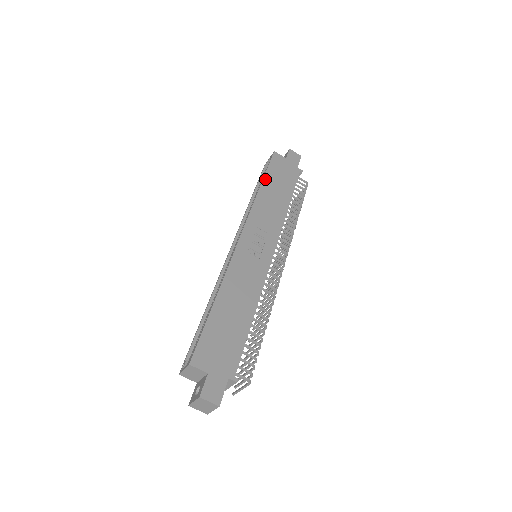
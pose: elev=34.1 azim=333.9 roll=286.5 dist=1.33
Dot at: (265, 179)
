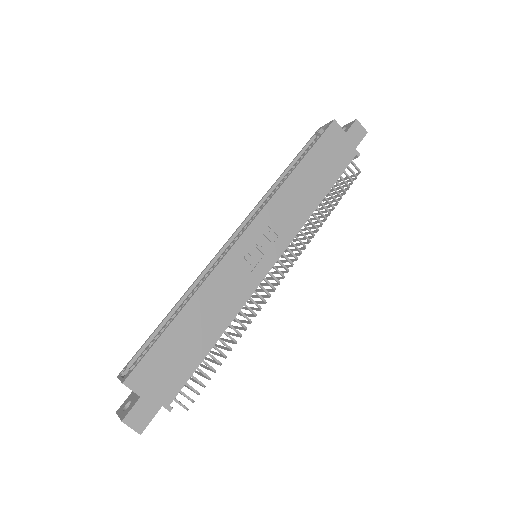
Dot at: (305, 159)
